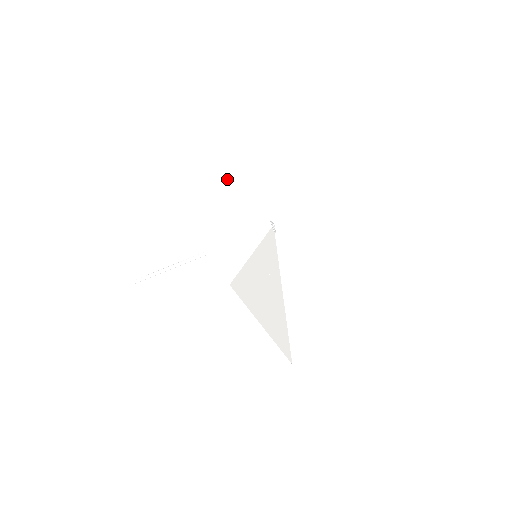
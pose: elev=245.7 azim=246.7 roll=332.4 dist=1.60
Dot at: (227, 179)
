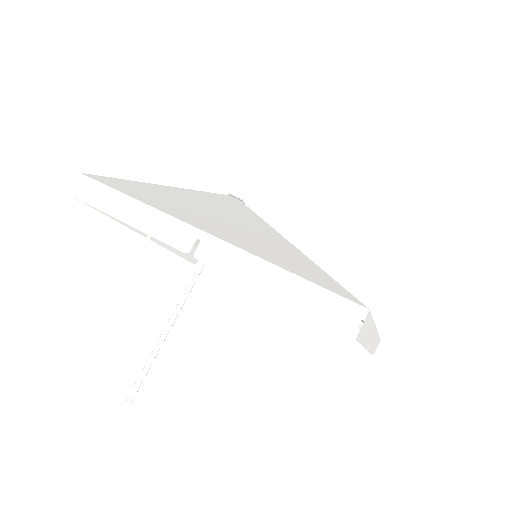
Dot at: occluded
